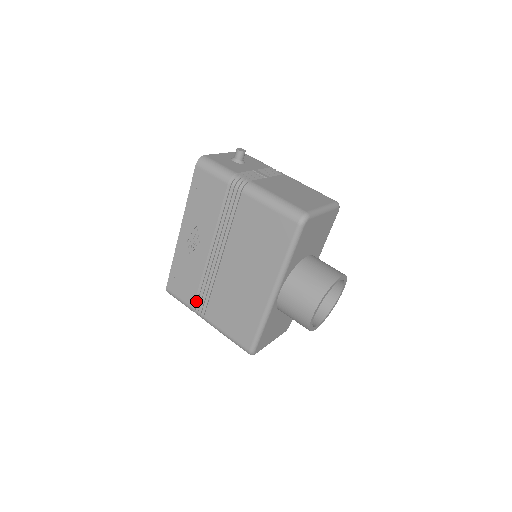
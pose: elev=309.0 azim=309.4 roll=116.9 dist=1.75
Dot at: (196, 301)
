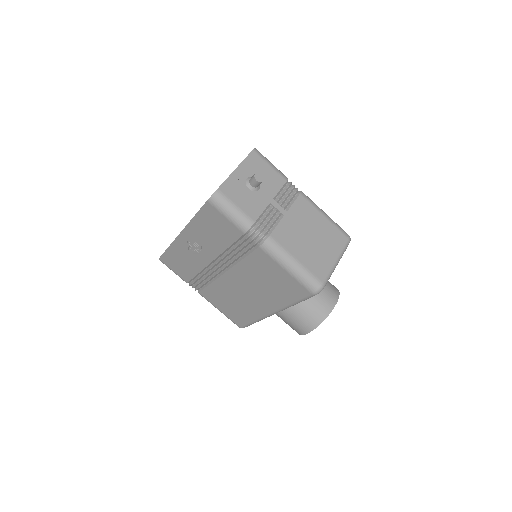
Dot at: (191, 280)
